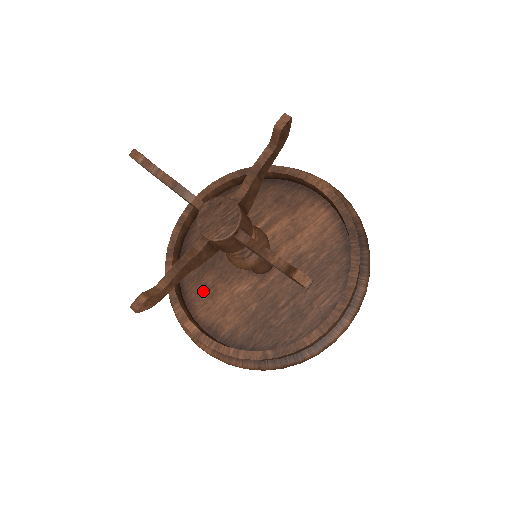
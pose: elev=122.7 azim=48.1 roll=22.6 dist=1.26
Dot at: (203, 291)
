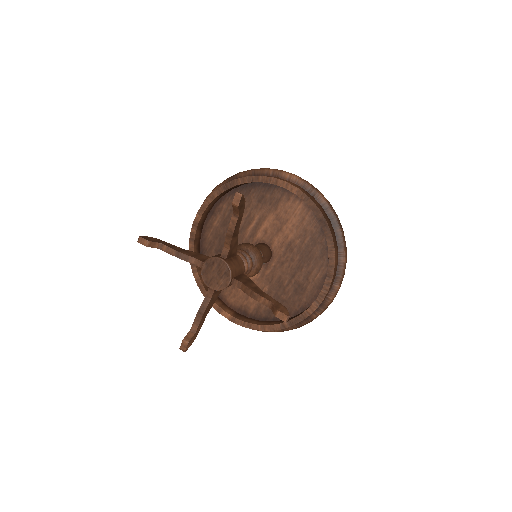
Dot at: occluded
